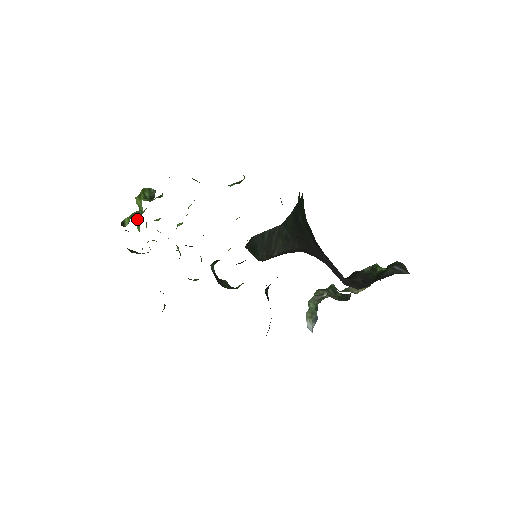
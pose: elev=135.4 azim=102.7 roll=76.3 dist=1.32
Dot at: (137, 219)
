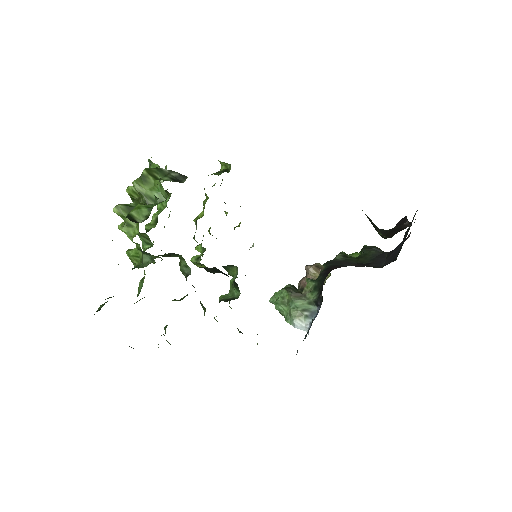
Dot at: occluded
